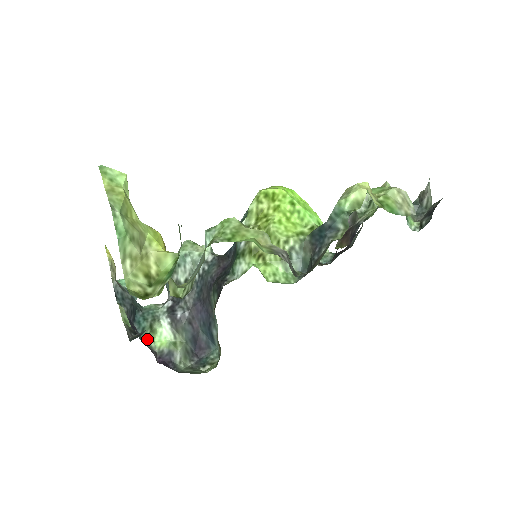
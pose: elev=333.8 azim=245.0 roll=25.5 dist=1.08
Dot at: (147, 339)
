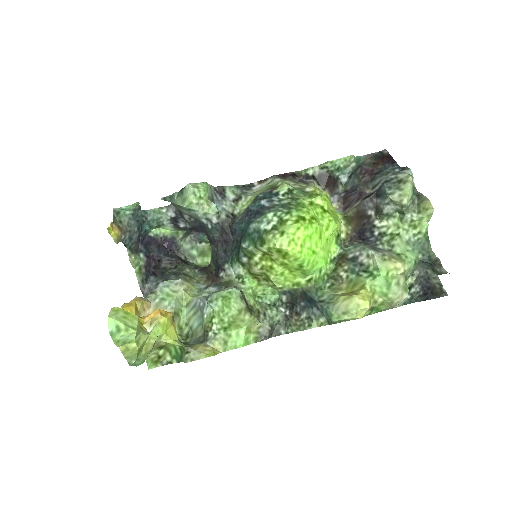
Dot at: (153, 229)
